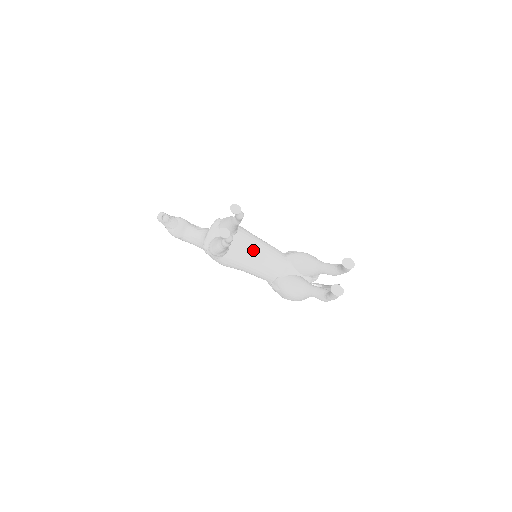
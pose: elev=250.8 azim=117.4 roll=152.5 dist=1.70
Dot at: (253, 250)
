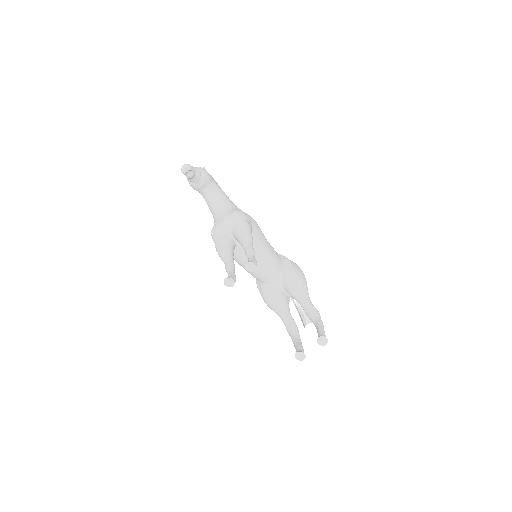
Dot at: occluded
